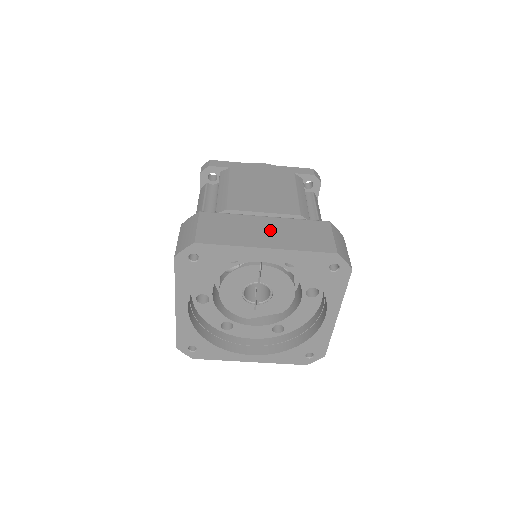
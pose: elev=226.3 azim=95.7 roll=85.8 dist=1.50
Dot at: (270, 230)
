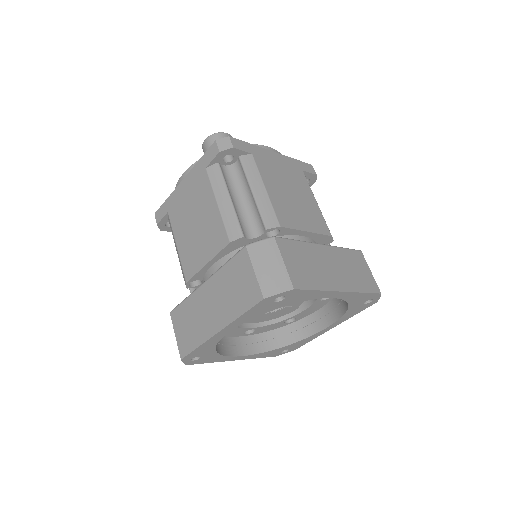
Dot at: (212, 302)
